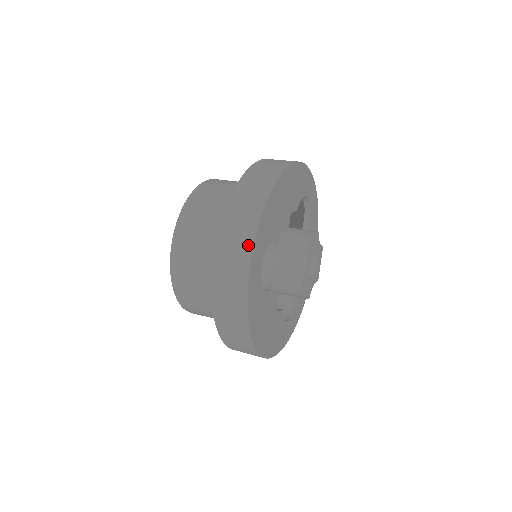
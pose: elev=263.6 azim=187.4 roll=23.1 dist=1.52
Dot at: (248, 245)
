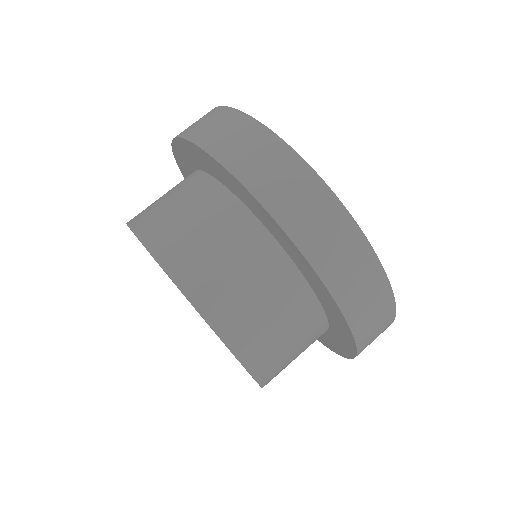
Dot at: (300, 168)
